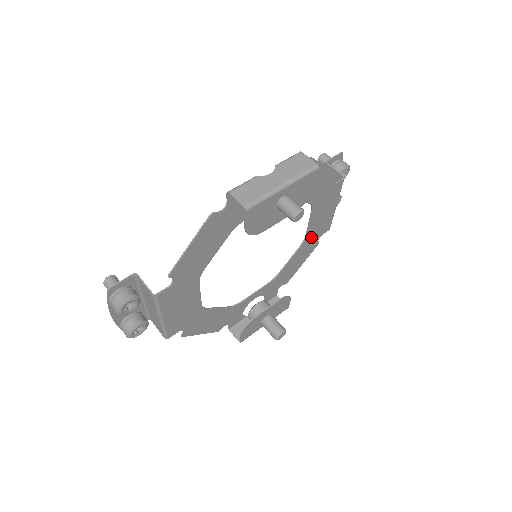
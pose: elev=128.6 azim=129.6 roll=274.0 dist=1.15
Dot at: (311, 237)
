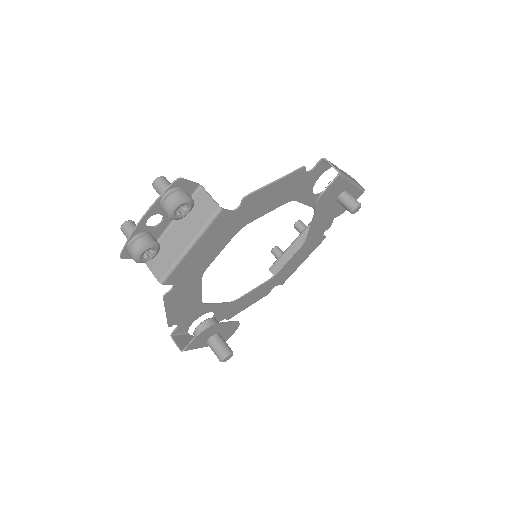
Dot at: (275, 279)
